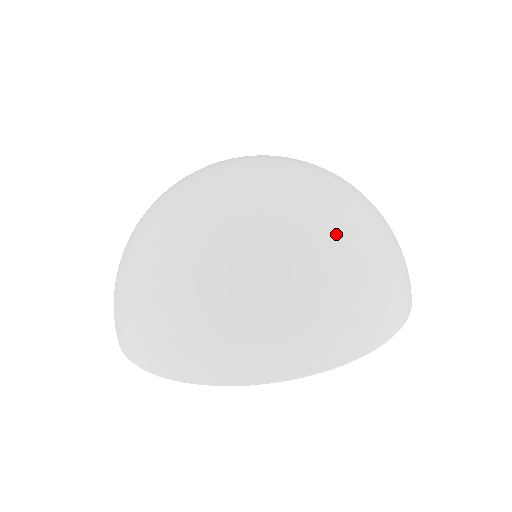
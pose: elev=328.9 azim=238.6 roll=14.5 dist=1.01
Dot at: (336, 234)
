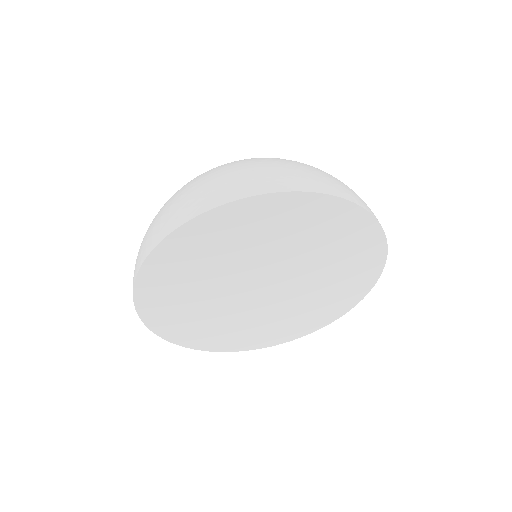
Dot at: occluded
